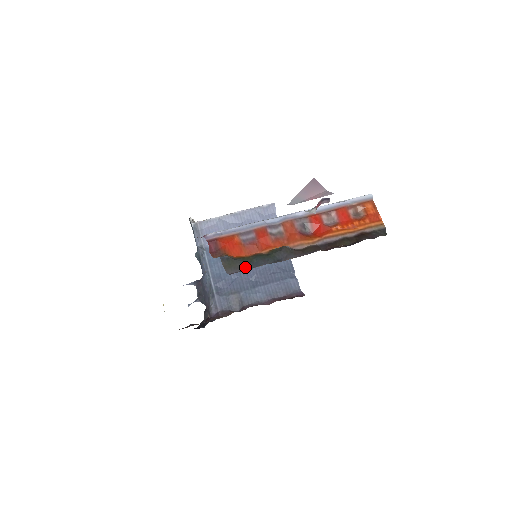
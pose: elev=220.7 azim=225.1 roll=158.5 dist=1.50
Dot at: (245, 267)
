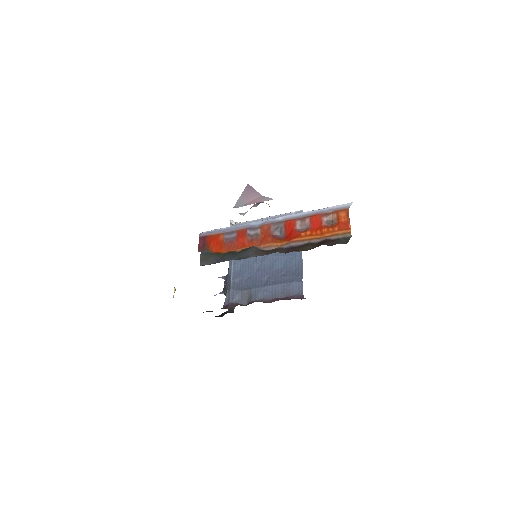
Dot at: (216, 261)
